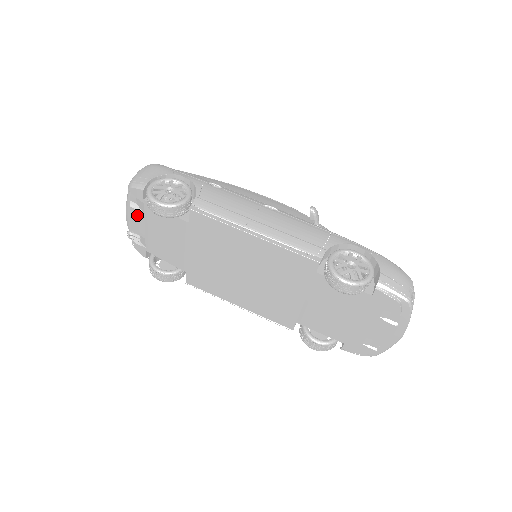
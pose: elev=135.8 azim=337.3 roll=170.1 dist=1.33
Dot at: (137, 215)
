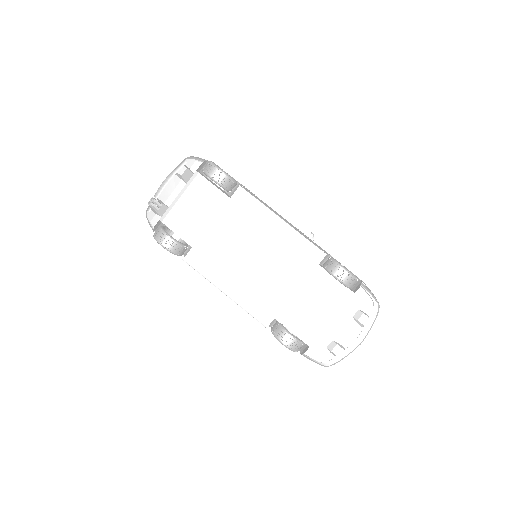
Dot at: (177, 183)
